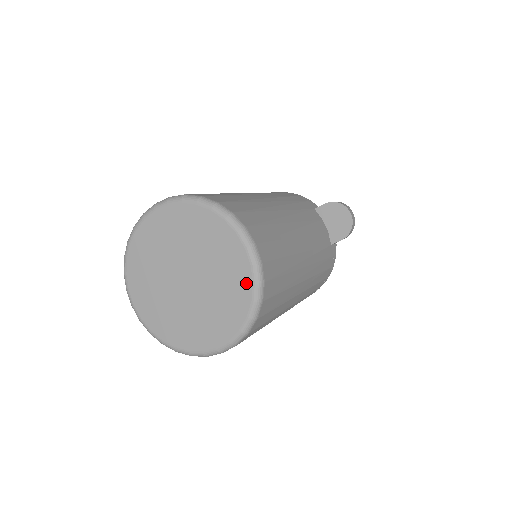
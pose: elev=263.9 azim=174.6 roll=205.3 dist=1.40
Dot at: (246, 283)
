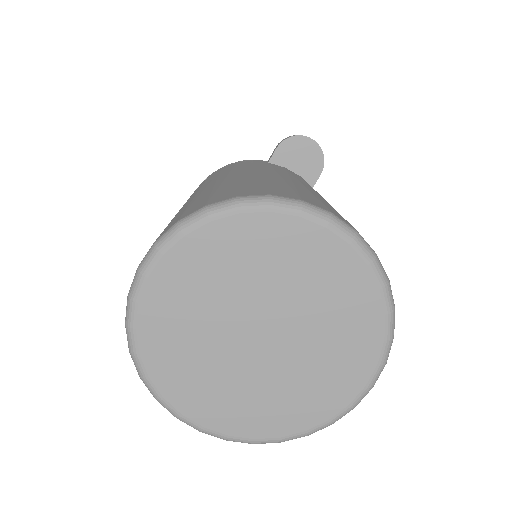
Dot at: (357, 272)
